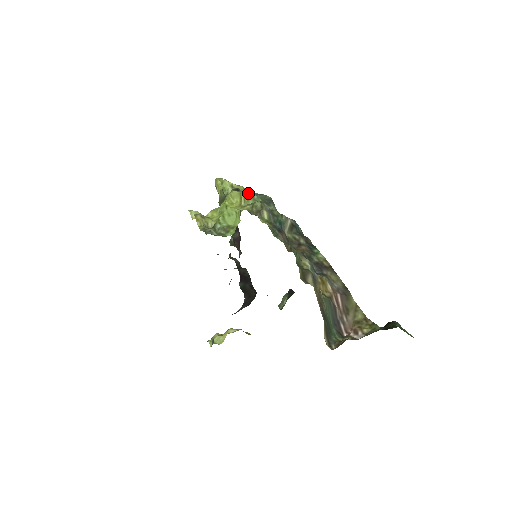
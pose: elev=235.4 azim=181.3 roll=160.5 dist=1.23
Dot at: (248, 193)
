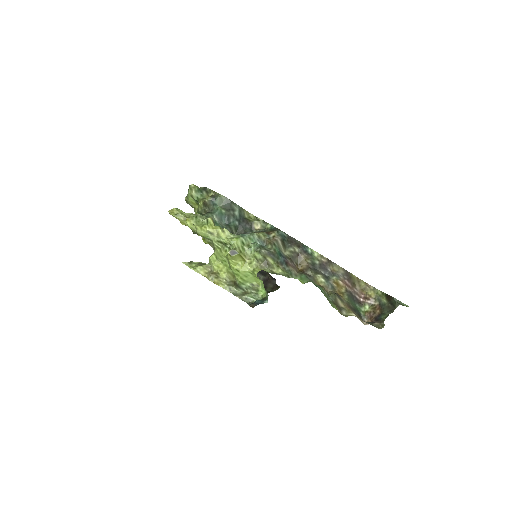
Dot at: (238, 244)
